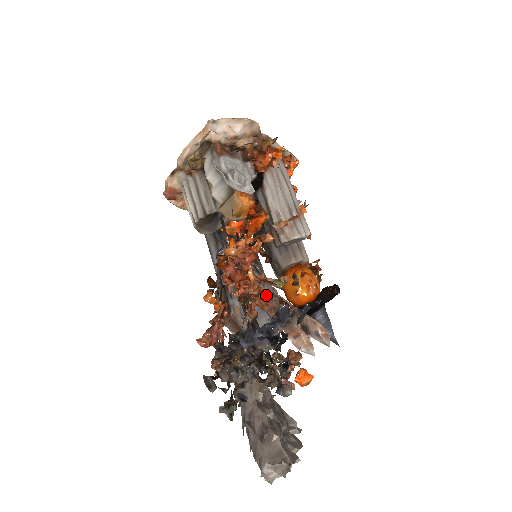
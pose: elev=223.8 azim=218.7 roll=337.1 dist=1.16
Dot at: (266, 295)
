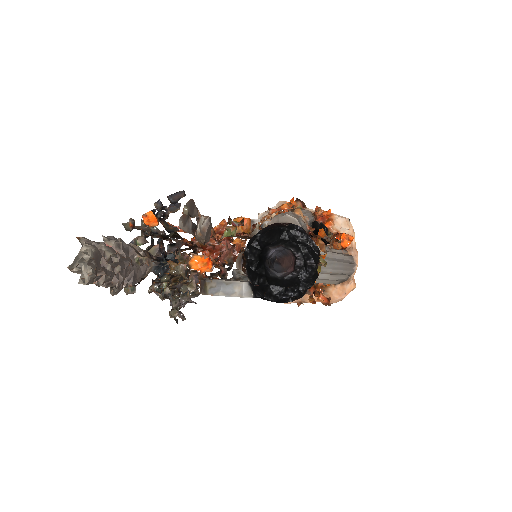
Dot at: occluded
